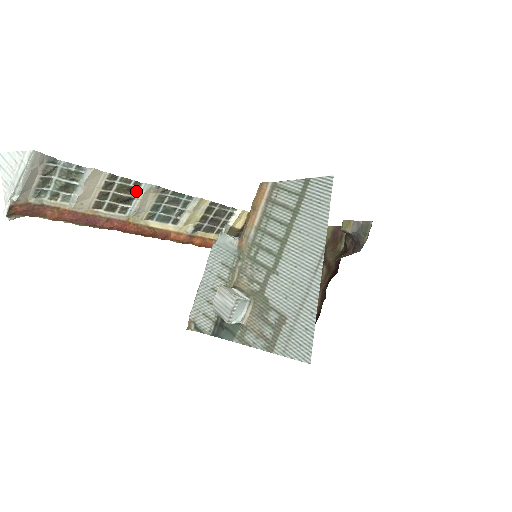
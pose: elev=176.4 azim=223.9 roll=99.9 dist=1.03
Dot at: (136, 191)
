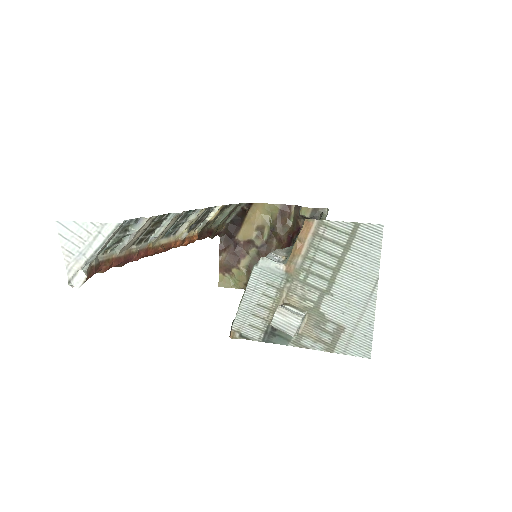
Dot at: (162, 220)
